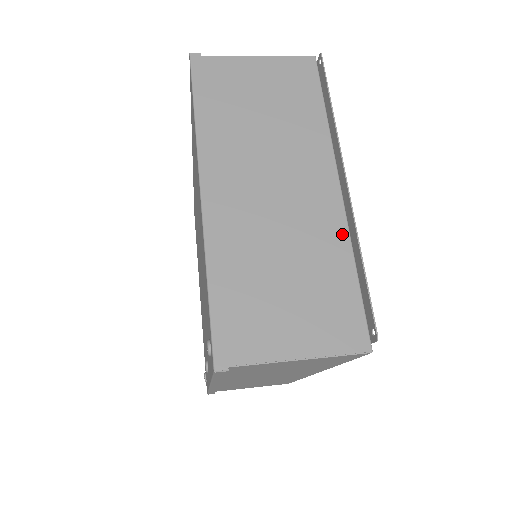
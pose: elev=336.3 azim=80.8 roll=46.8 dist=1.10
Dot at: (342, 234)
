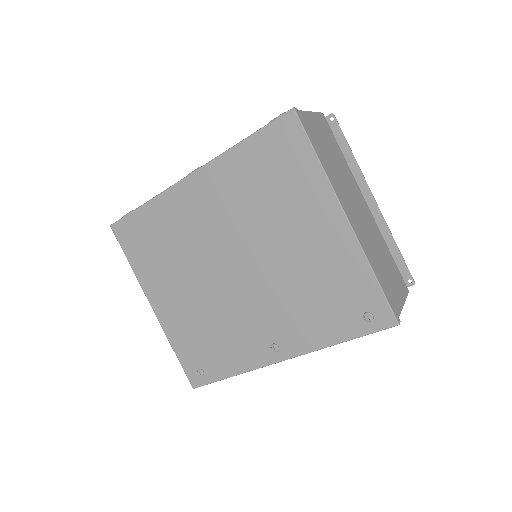
Dot at: (379, 232)
